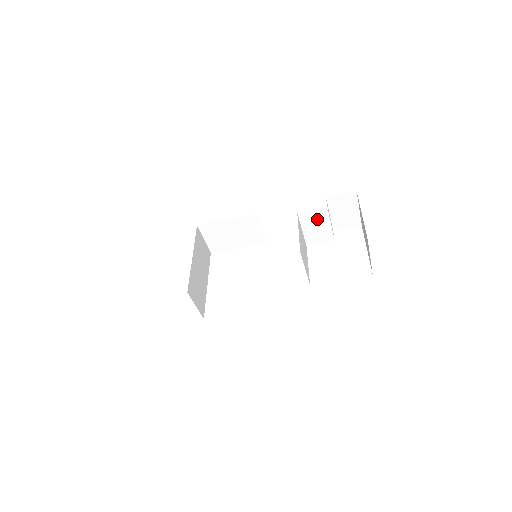
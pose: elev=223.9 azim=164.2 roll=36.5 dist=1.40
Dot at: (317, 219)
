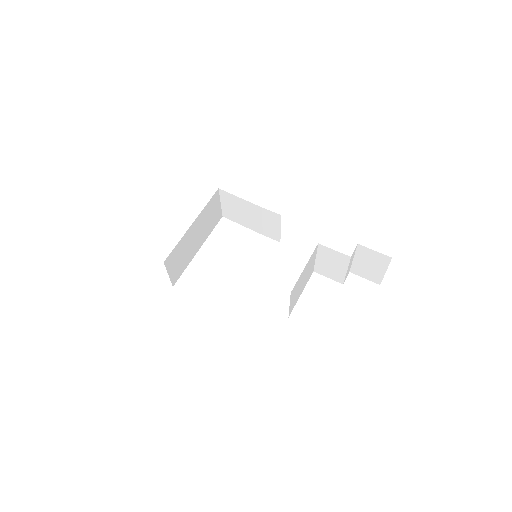
Dot at: (335, 259)
